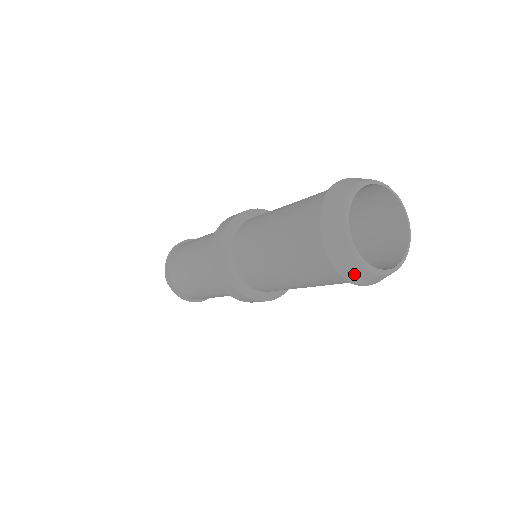
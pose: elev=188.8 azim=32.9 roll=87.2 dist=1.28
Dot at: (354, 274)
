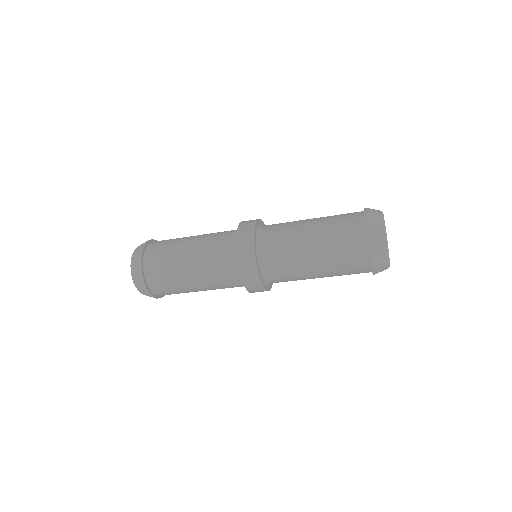
Dot at: (380, 261)
